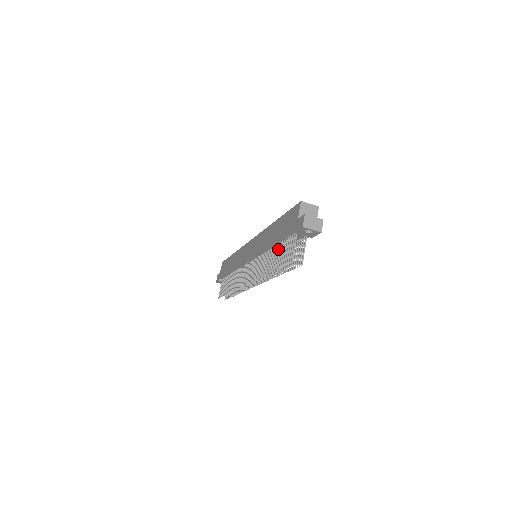
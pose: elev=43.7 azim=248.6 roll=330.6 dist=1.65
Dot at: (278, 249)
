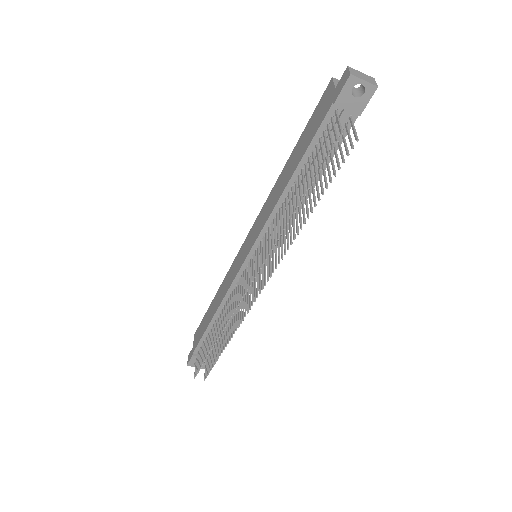
Dot at: (303, 174)
